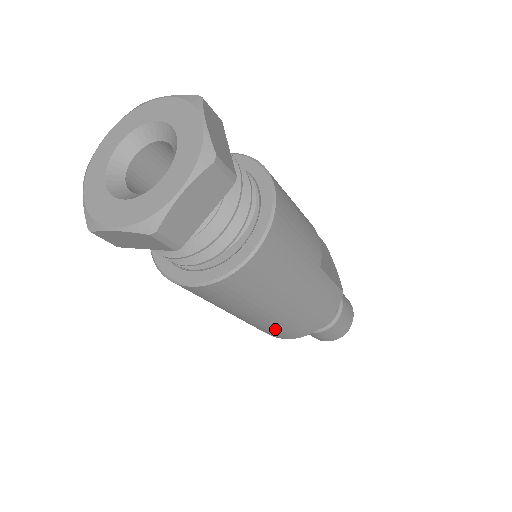
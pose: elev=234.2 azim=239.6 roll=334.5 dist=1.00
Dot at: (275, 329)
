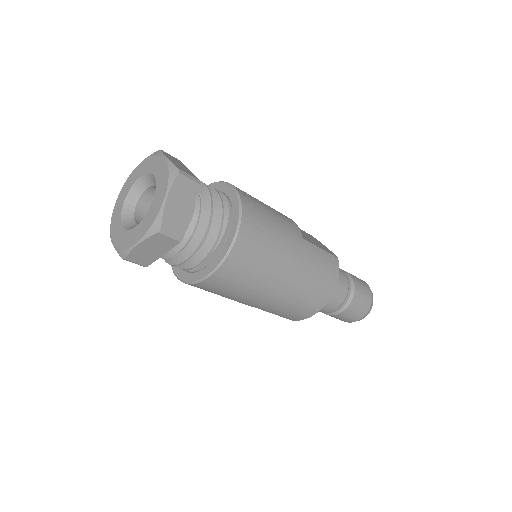
Dot at: (297, 304)
